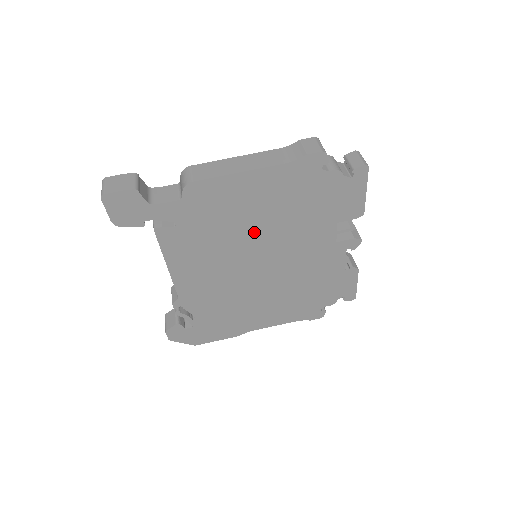
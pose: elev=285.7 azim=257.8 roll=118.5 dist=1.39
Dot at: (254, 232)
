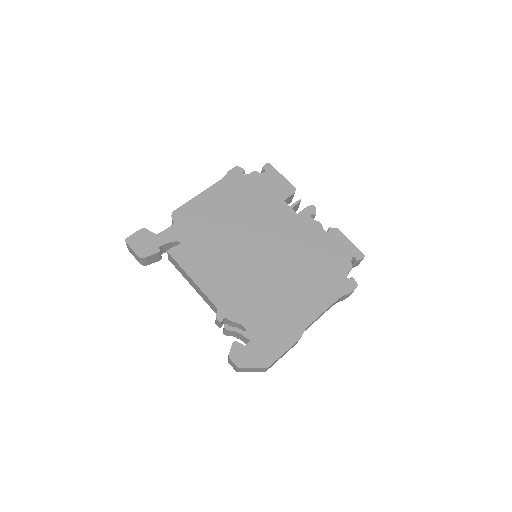
Dot at: (235, 228)
